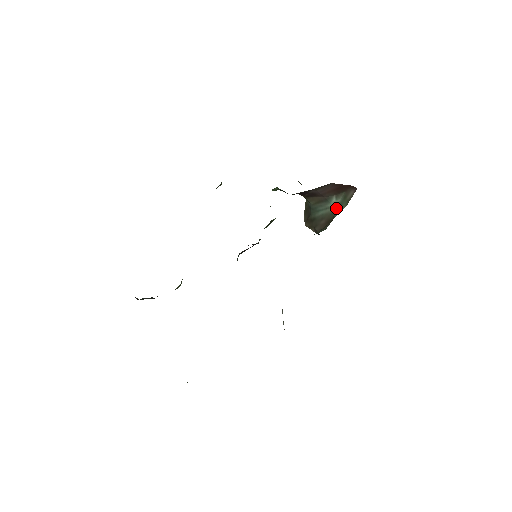
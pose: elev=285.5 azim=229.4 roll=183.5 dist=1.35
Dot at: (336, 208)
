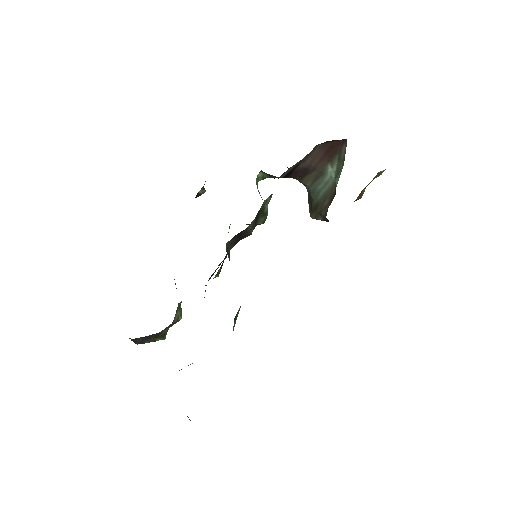
Dot at: (335, 177)
